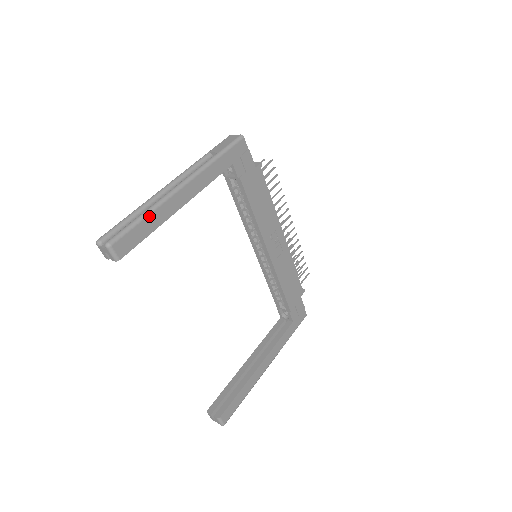
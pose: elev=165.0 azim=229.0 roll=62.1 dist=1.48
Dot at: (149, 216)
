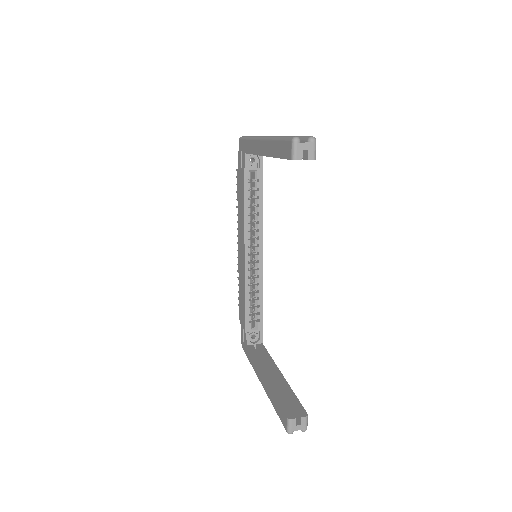
Dot at: occluded
